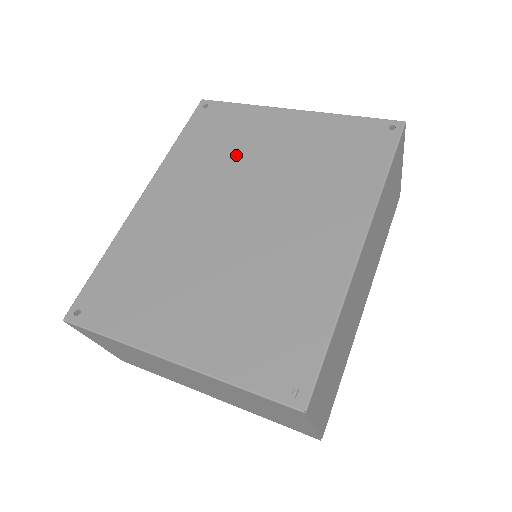
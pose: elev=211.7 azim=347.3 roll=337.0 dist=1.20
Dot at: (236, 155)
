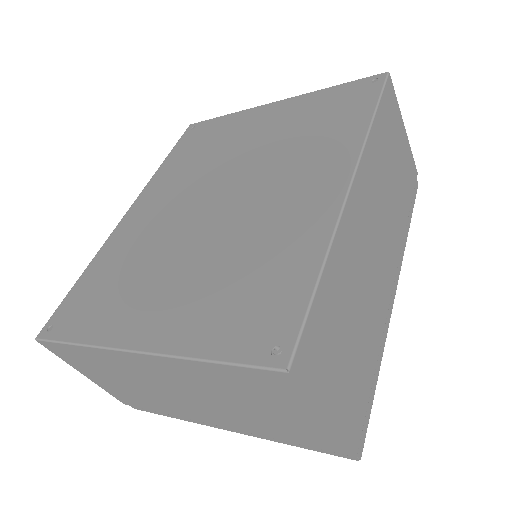
Dot at: (218, 153)
